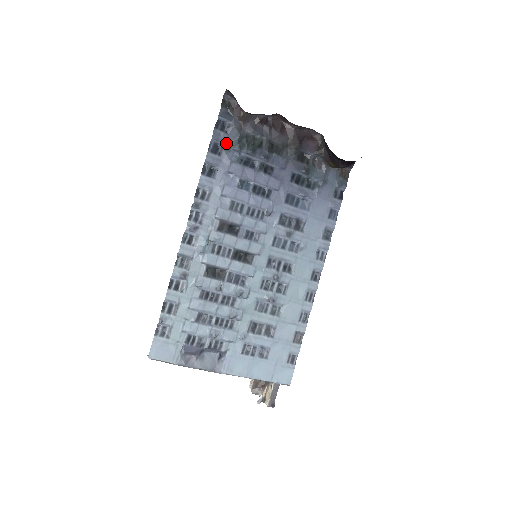
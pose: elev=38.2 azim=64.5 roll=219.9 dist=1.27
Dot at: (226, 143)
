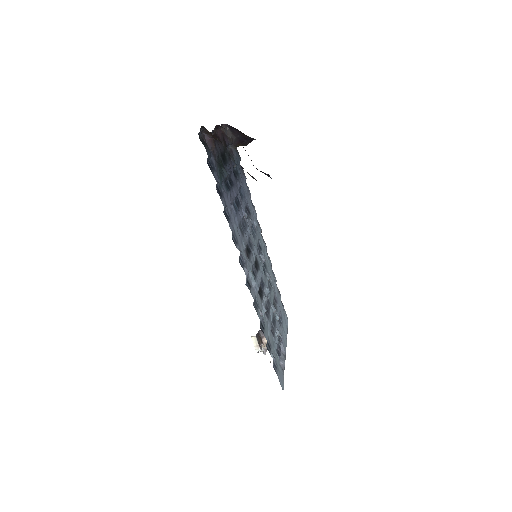
Dot at: (219, 180)
